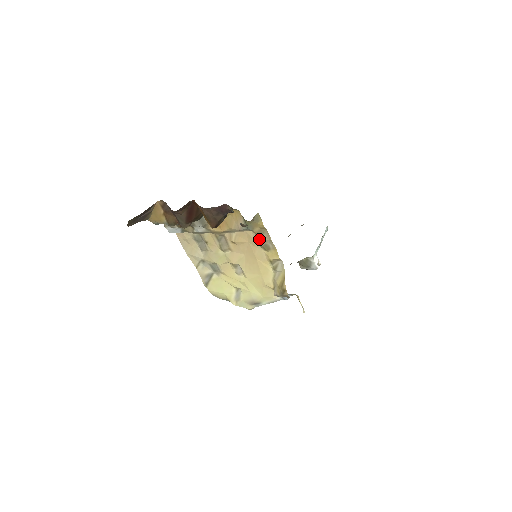
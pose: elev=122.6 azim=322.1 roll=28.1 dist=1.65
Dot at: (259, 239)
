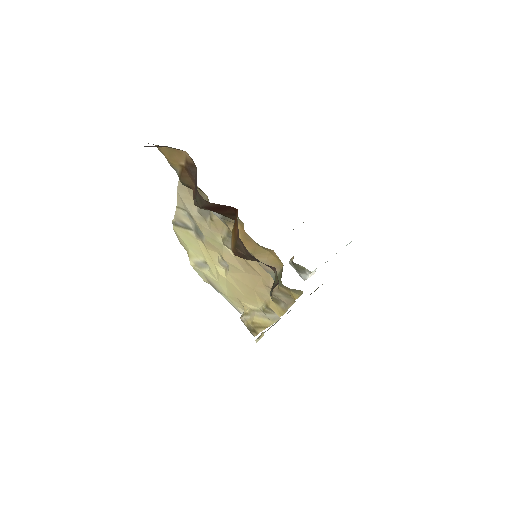
Dot at: (277, 293)
